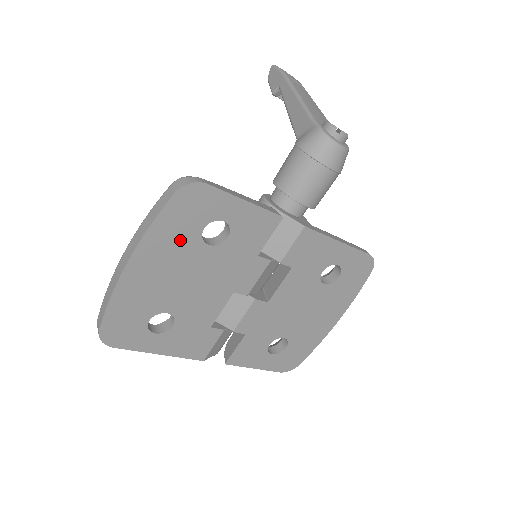
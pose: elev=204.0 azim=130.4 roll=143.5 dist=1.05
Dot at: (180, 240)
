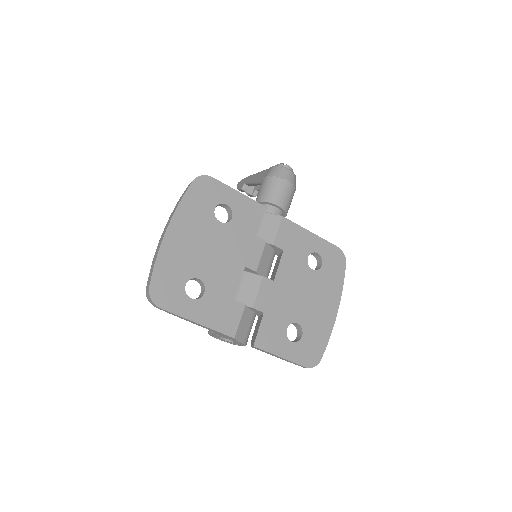
Dot at: (200, 215)
